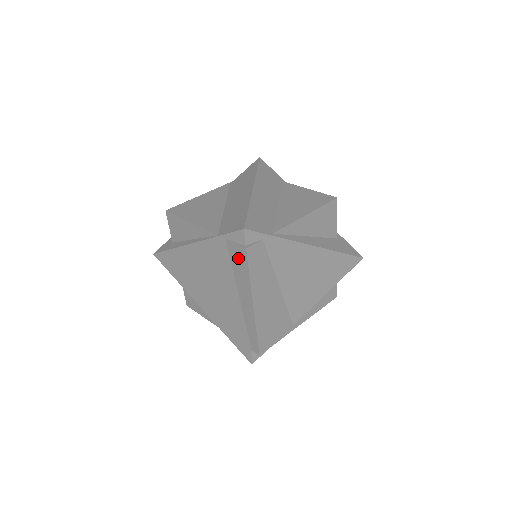
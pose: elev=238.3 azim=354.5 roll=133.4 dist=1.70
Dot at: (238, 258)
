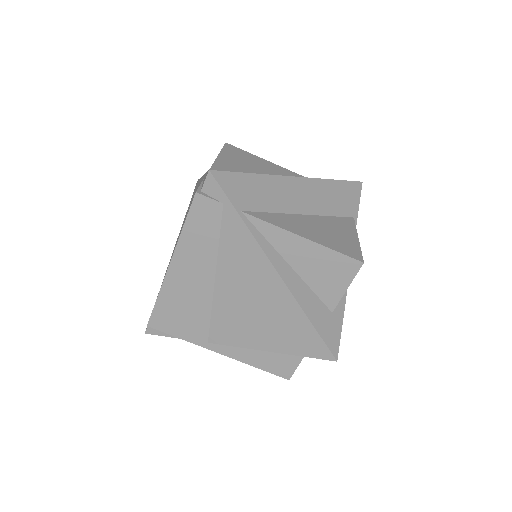
Dot at: occluded
